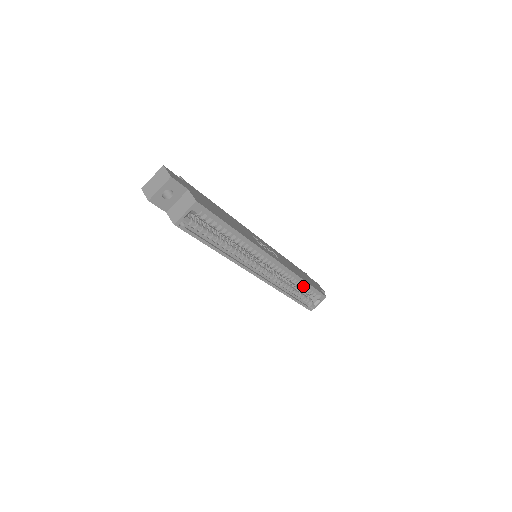
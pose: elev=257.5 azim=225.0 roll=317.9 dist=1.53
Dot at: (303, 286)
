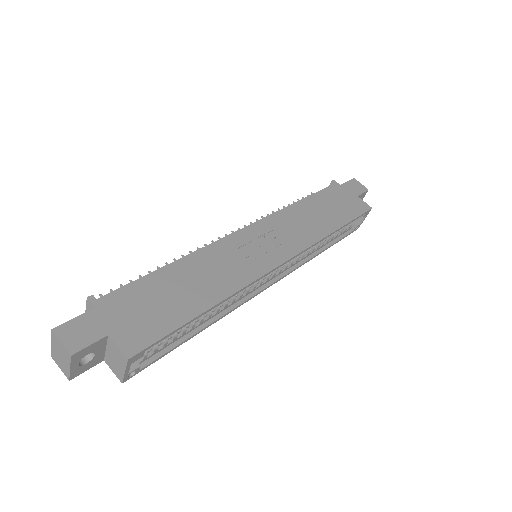
Dot at: occluded
